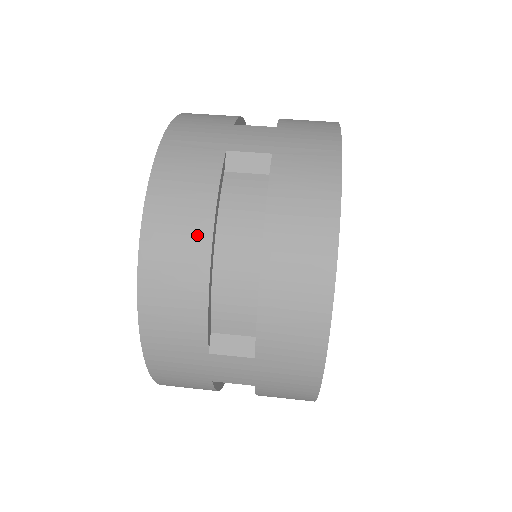
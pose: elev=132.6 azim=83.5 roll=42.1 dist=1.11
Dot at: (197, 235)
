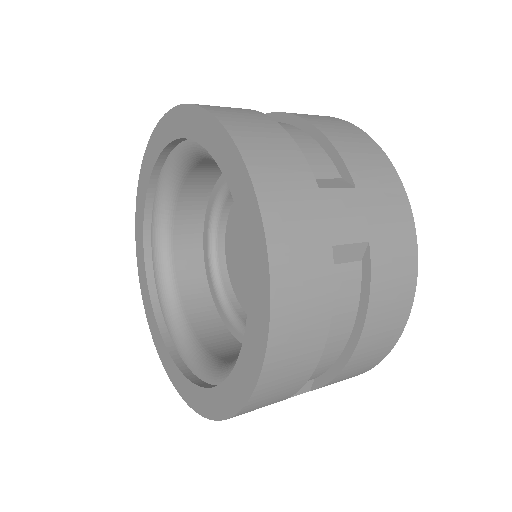
Dot at: (250, 112)
